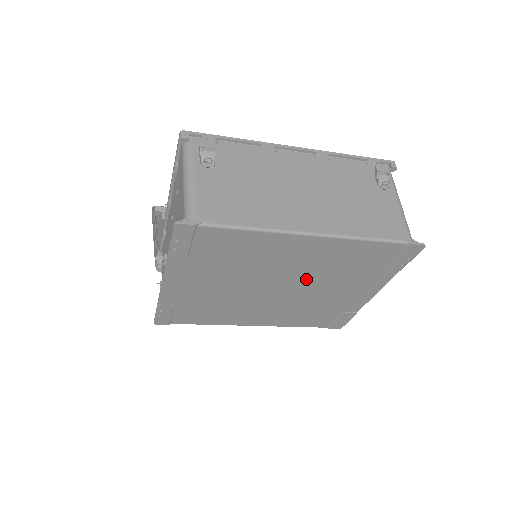
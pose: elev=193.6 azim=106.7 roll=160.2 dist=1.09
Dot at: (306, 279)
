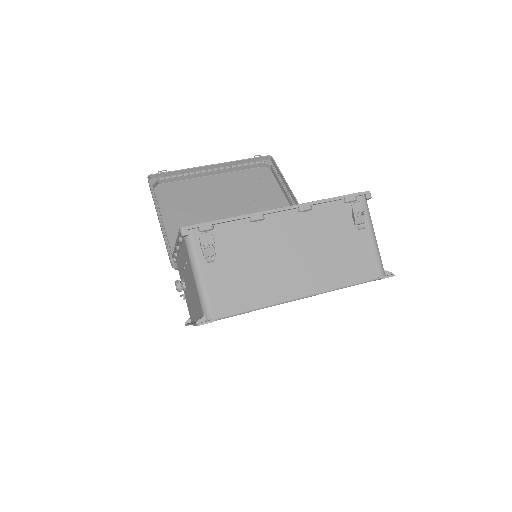
Dot at: occluded
